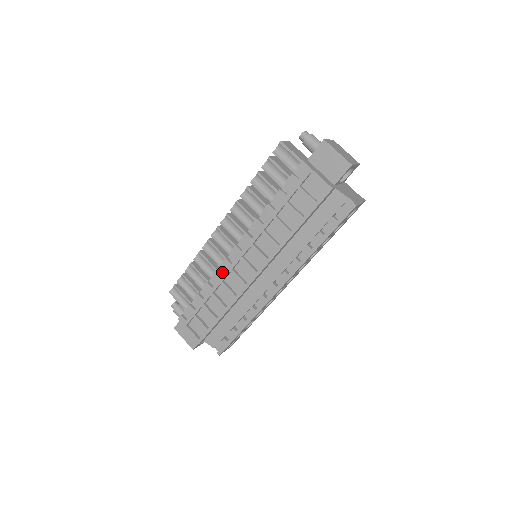
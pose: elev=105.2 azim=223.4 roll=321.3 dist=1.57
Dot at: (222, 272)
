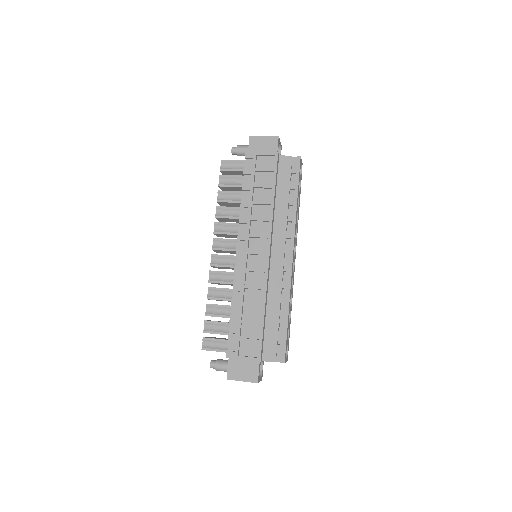
Dot at: (239, 280)
